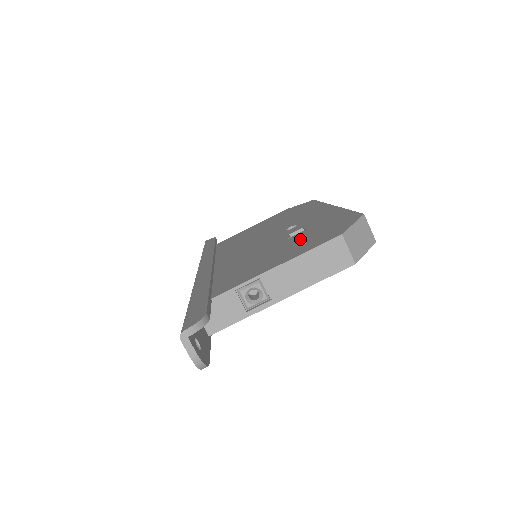
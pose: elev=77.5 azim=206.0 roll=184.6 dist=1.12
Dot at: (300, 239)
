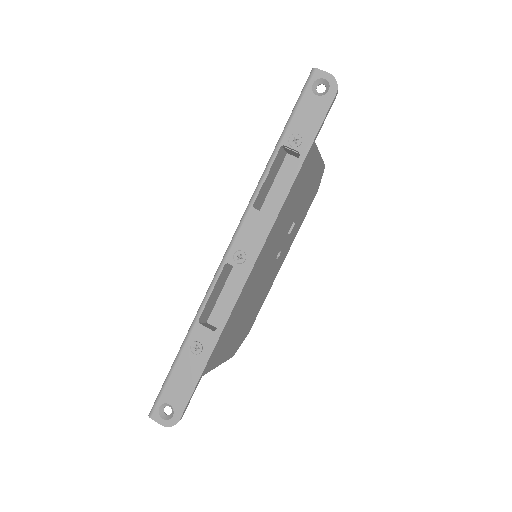
Dot at: occluded
